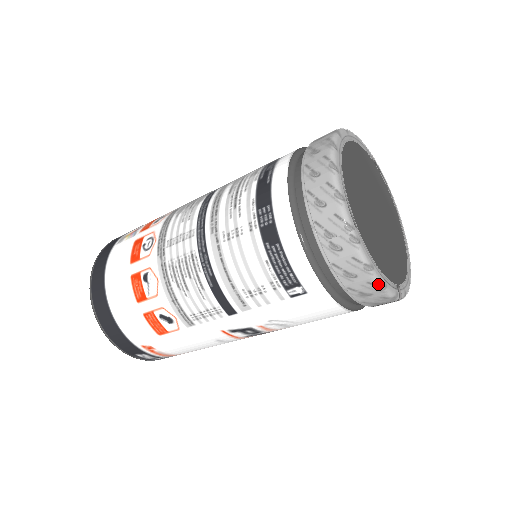
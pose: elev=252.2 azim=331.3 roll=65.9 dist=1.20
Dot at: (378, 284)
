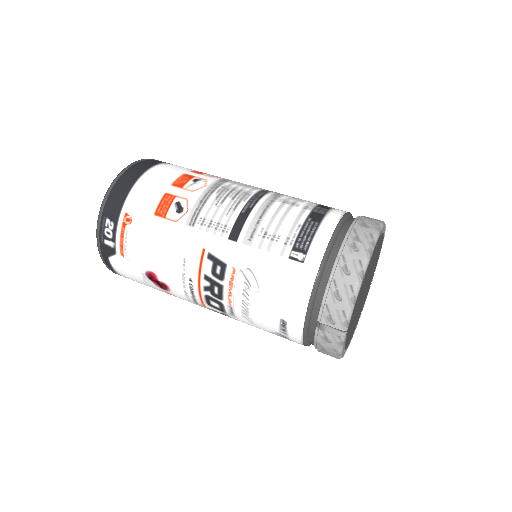
Dot at: (355, 293)
